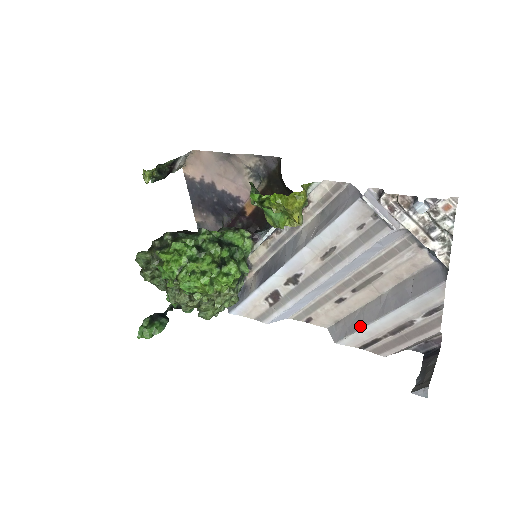
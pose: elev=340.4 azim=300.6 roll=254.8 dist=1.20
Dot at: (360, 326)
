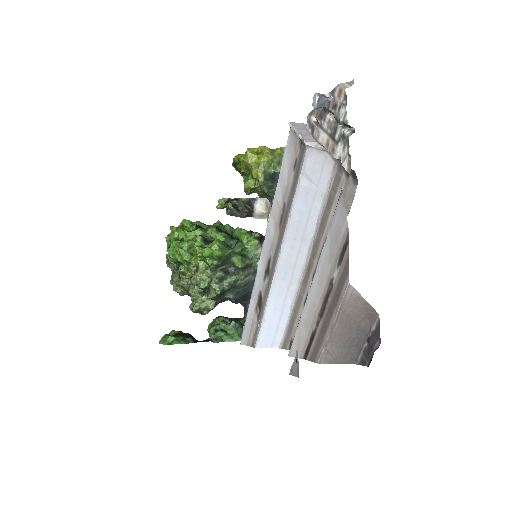
Dot at: (301, 315)
